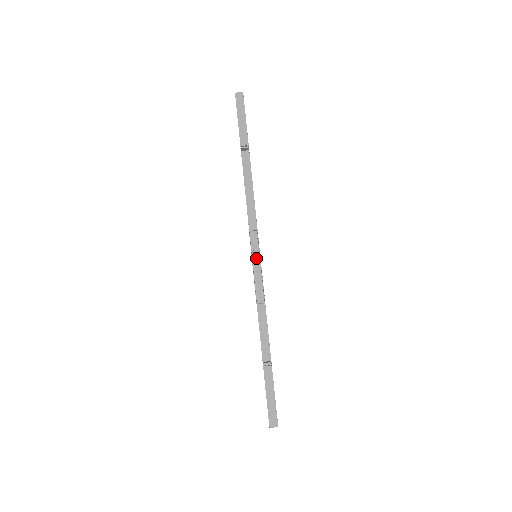
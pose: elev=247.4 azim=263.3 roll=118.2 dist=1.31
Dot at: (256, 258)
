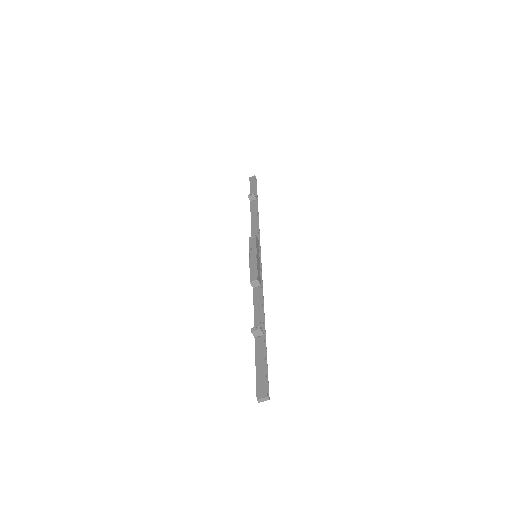
Dot at: (253, 252)
